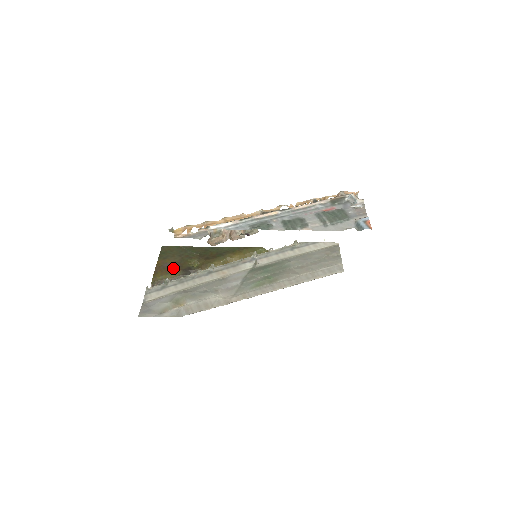
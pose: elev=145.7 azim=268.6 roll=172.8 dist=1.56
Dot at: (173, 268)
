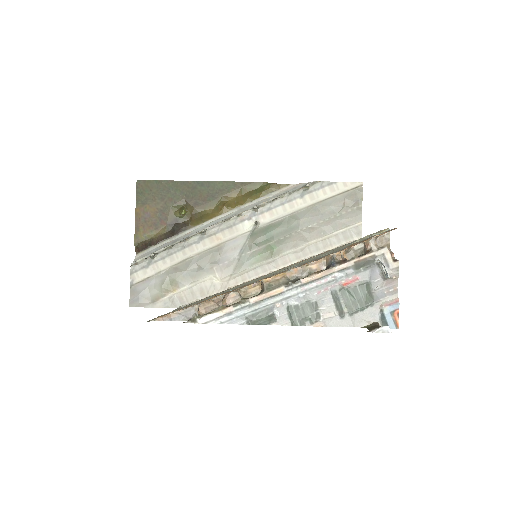
Dot at: (156, 222)
